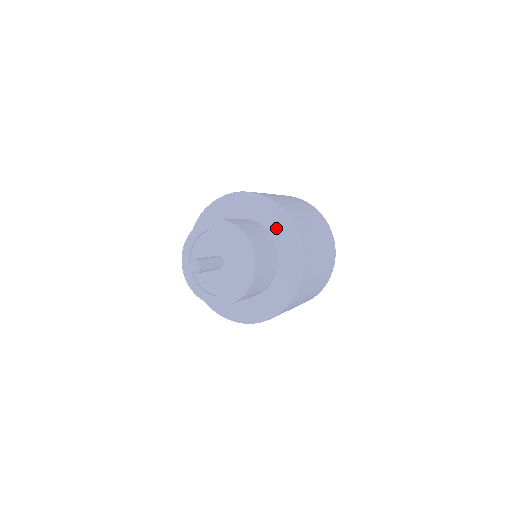
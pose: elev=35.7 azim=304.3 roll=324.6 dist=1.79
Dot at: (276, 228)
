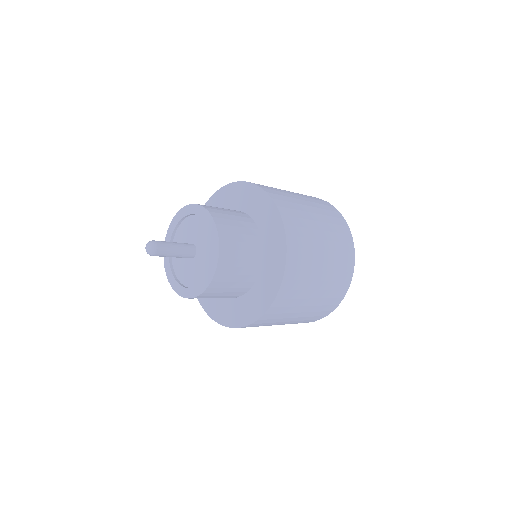
Dot at: (246, 203)
